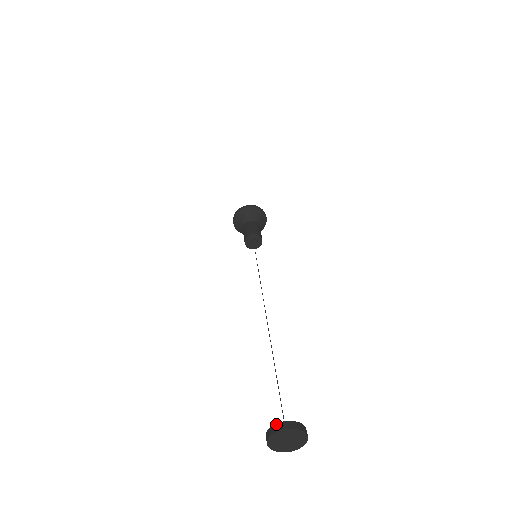
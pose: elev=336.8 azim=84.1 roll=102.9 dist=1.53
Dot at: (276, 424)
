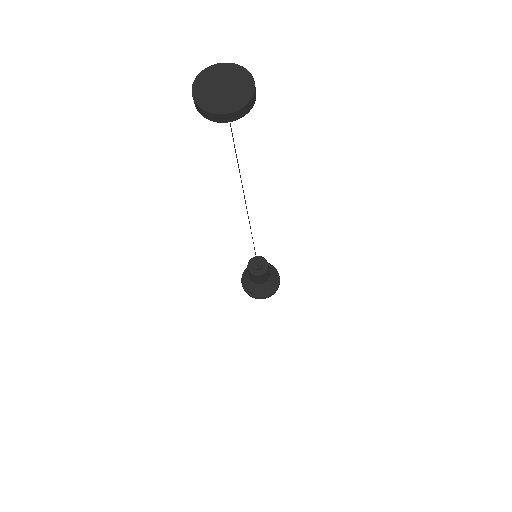
Dot at: occluded
